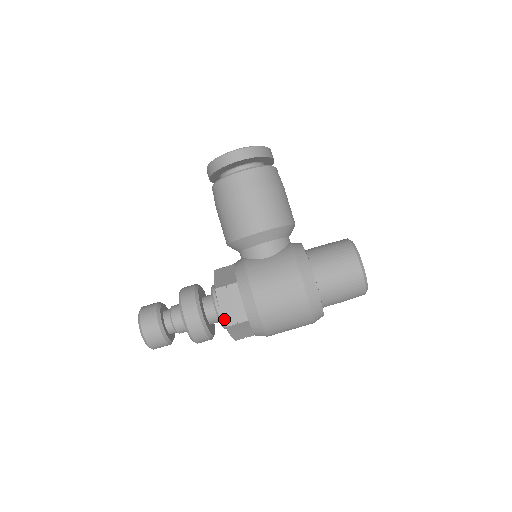
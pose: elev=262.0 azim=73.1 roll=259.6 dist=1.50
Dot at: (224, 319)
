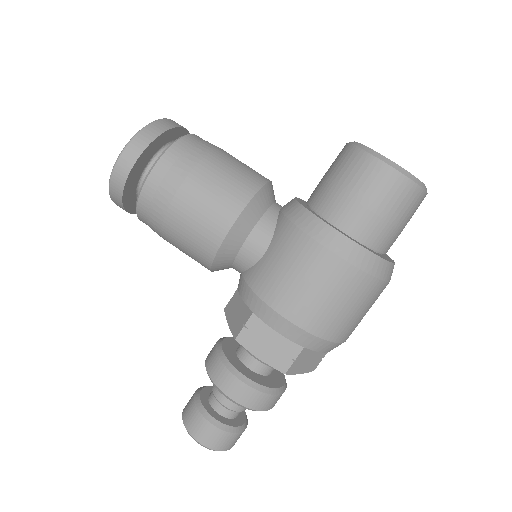
Dot at: (274, 367)
